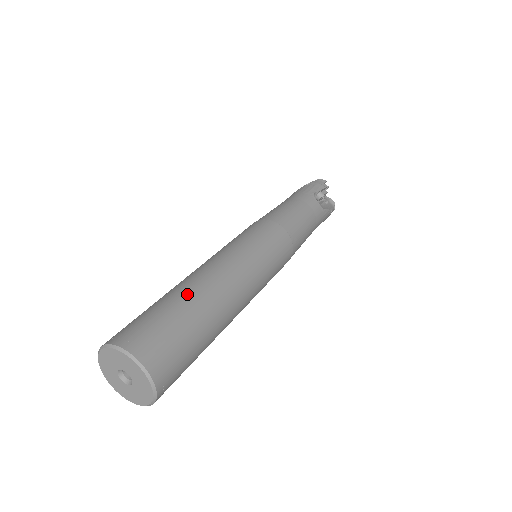
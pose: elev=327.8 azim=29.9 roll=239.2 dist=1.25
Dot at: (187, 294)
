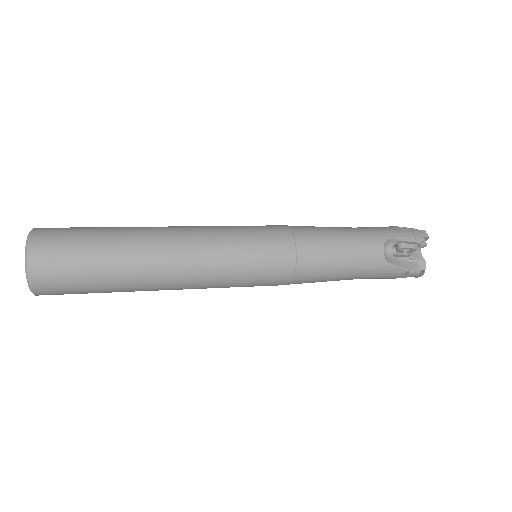
Dot at: (123, 235)
